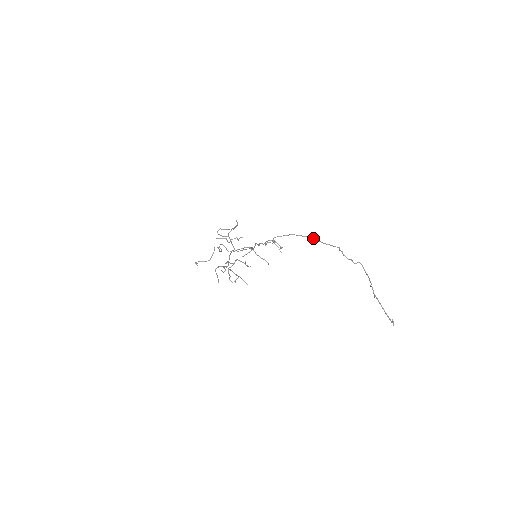
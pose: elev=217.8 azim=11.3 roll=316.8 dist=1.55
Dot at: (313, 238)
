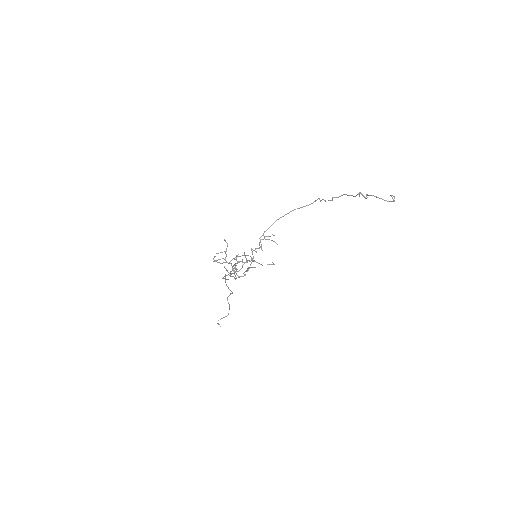
Dot at: (294, 209)
